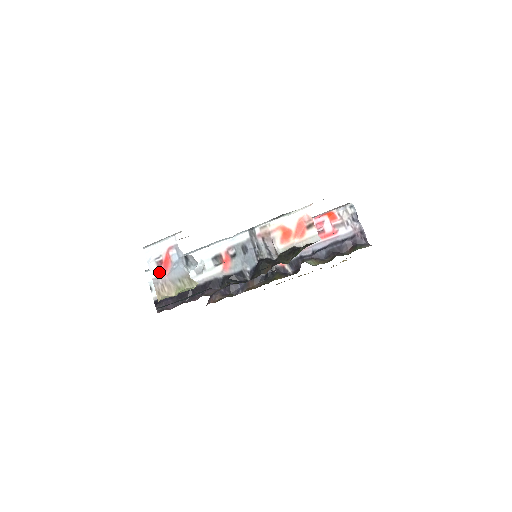
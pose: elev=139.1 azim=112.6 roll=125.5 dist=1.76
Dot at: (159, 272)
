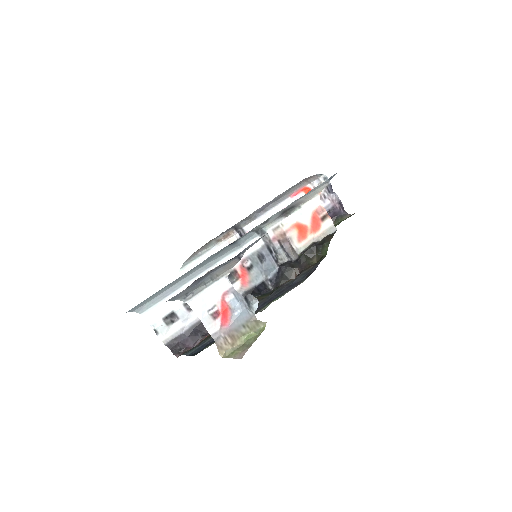
Dot at: (218, 325)
